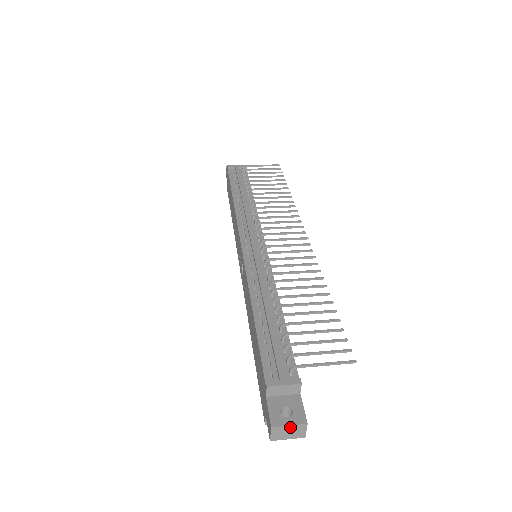
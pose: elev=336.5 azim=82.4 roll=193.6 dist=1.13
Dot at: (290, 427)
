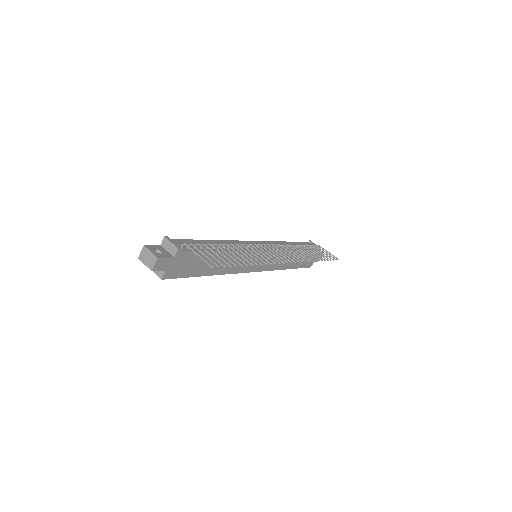
Dot at: (150, 253)
